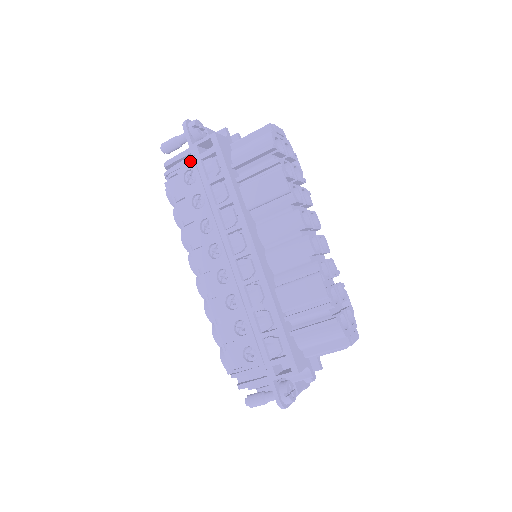
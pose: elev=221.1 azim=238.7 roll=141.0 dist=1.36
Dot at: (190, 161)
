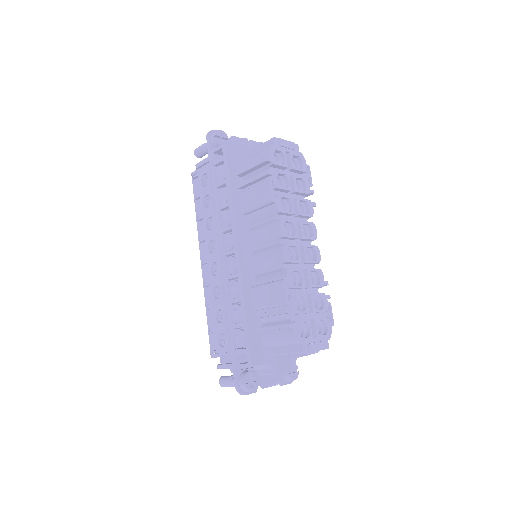
Dot at: (207, 166)
